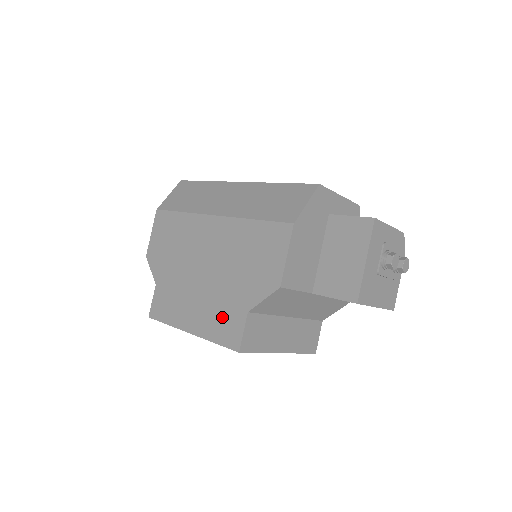
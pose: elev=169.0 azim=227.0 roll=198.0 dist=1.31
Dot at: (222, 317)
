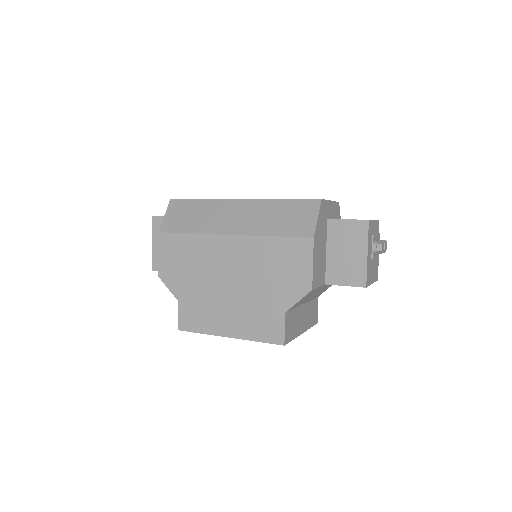
Dot at: (260, 320)
